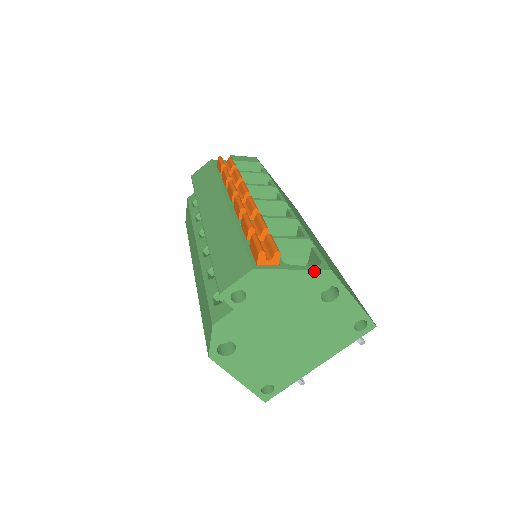
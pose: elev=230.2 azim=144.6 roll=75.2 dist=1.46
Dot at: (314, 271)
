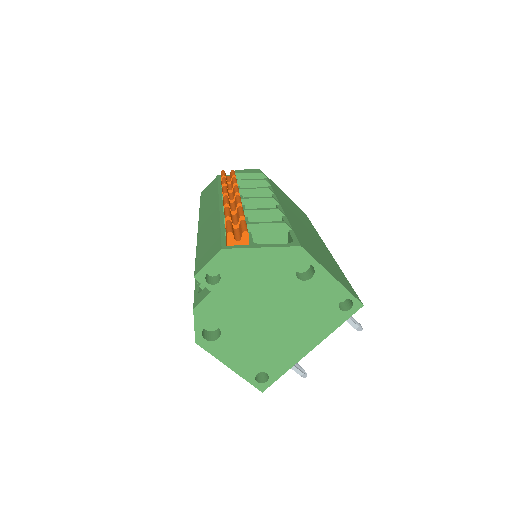
Dot at: (283, 248)
